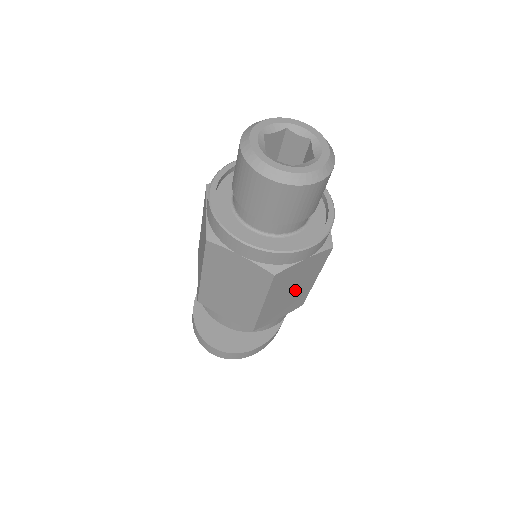
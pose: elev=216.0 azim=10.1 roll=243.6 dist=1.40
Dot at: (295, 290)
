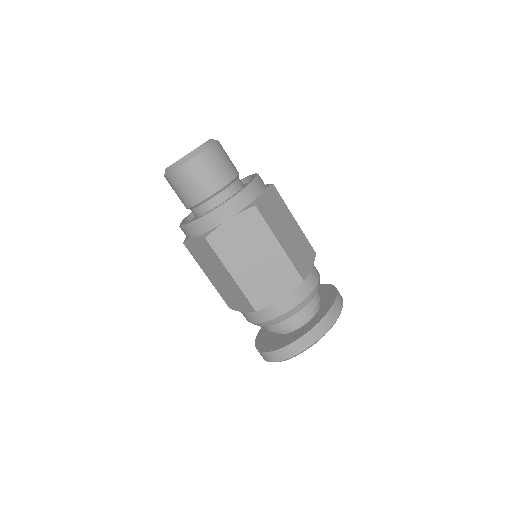
Dot at: (261, 258)
